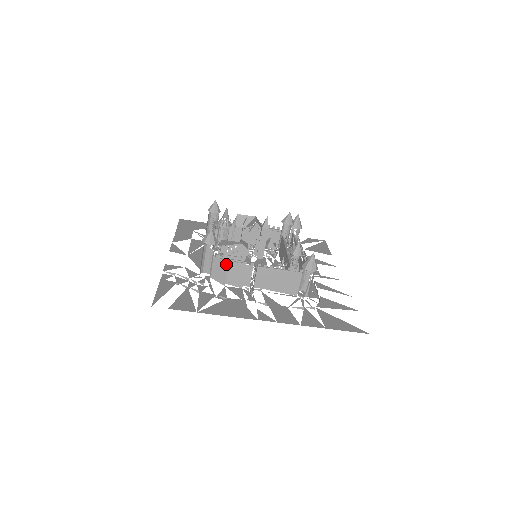
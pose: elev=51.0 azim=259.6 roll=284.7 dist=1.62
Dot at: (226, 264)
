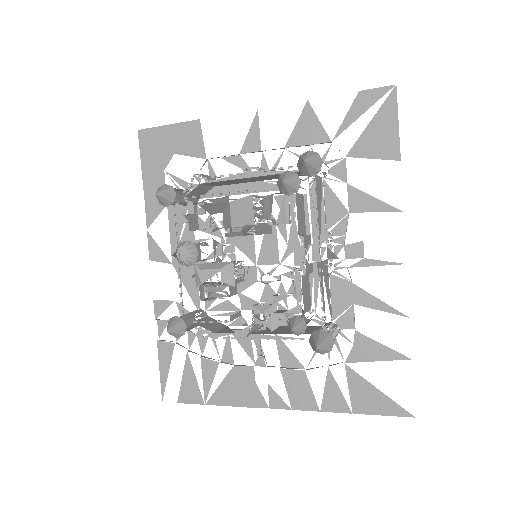
Dot at: (212, 335)
